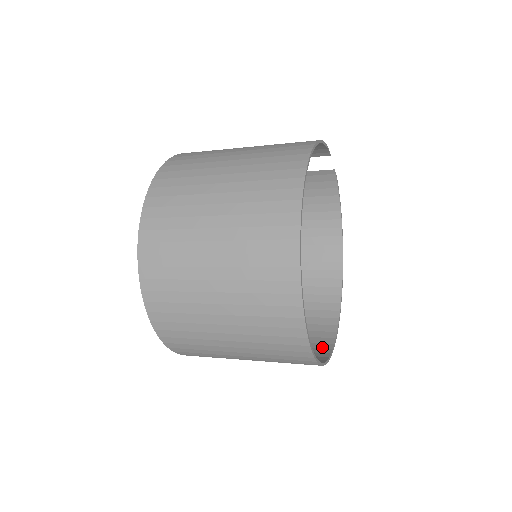
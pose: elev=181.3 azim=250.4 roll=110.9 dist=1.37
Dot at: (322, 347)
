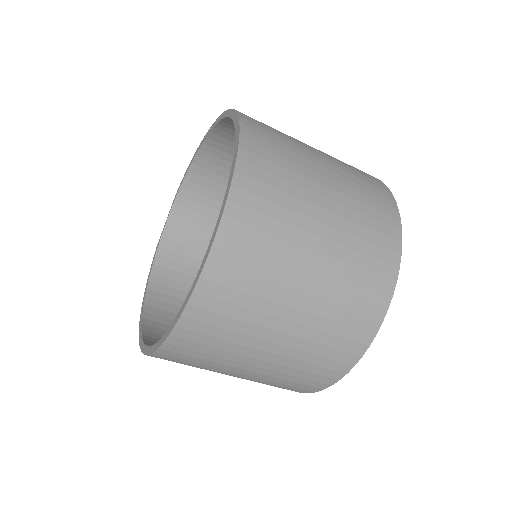
Dot at: (325, 375)
